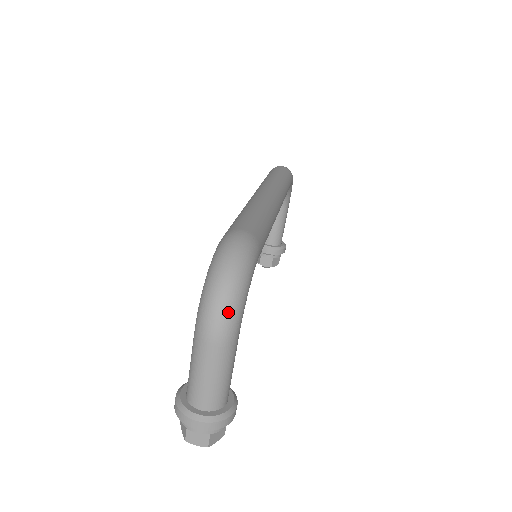
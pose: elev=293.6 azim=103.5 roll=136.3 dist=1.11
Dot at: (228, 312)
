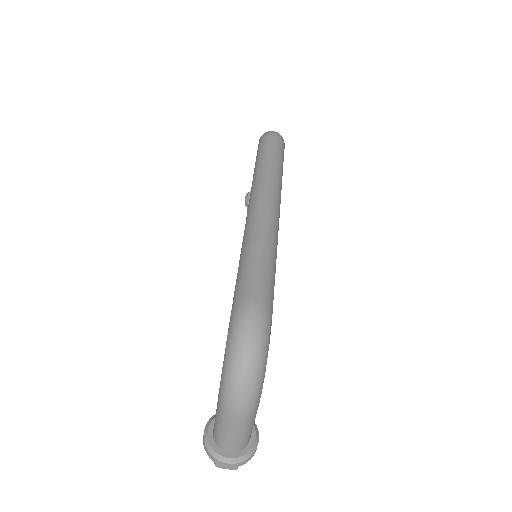
Dot at: (250, 395)
